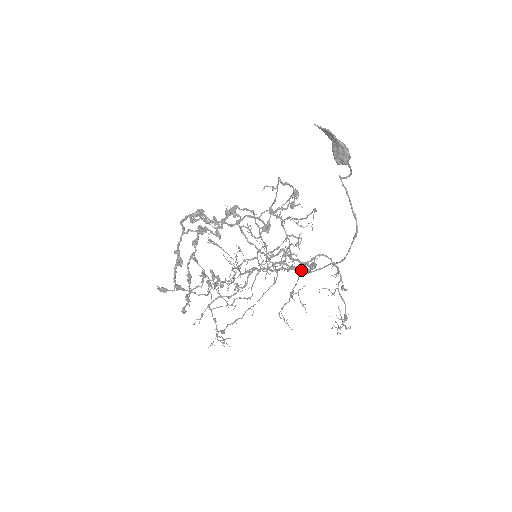
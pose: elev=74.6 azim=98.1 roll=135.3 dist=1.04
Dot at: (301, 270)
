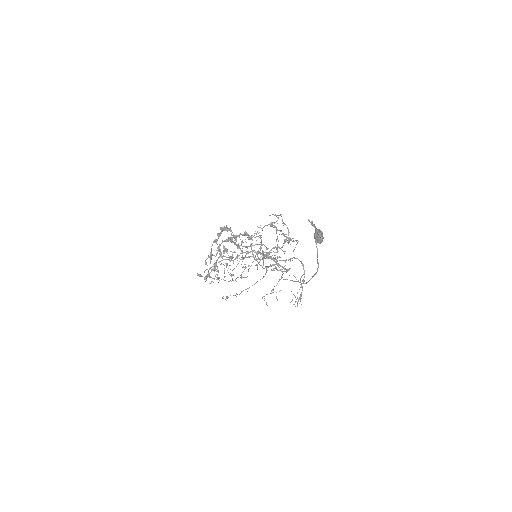
Dot at: occluded
